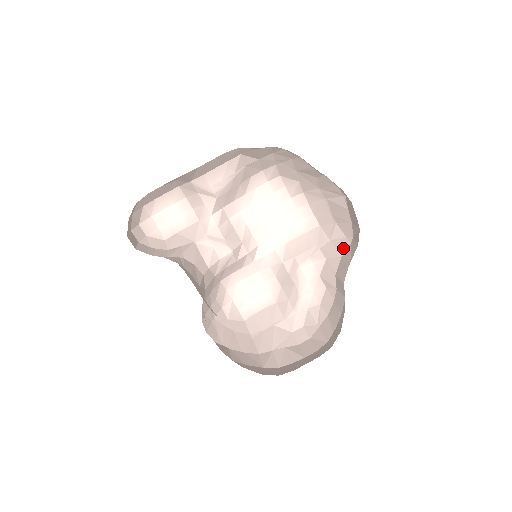
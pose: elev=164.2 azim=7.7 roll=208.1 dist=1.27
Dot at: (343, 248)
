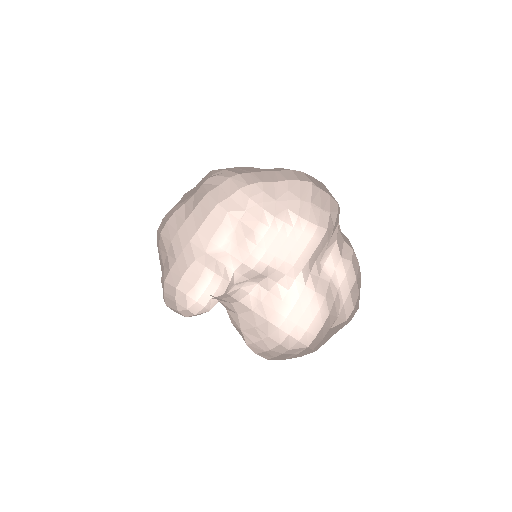
Dot at: (338, 218)
